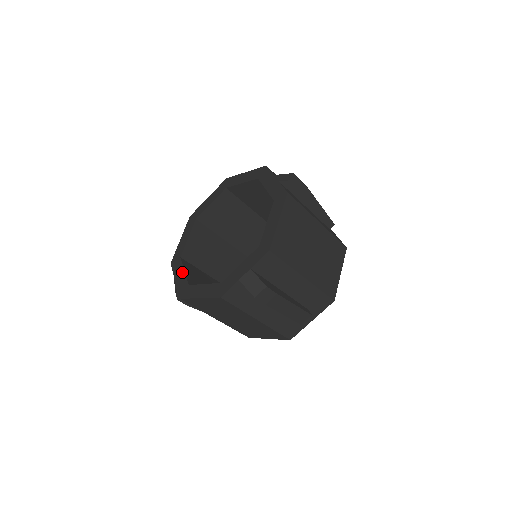
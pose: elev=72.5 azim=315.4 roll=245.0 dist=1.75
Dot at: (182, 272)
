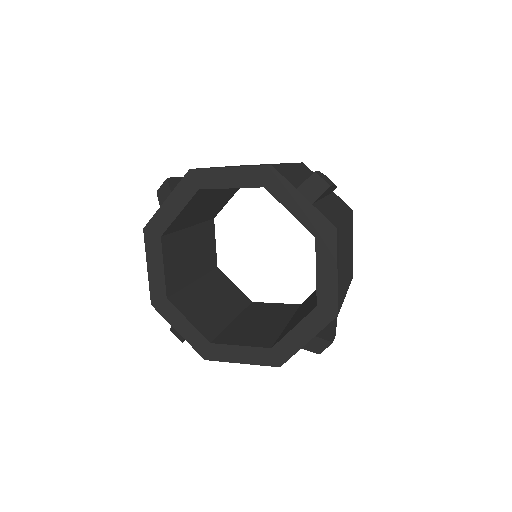
Dot at: (185, 323)
